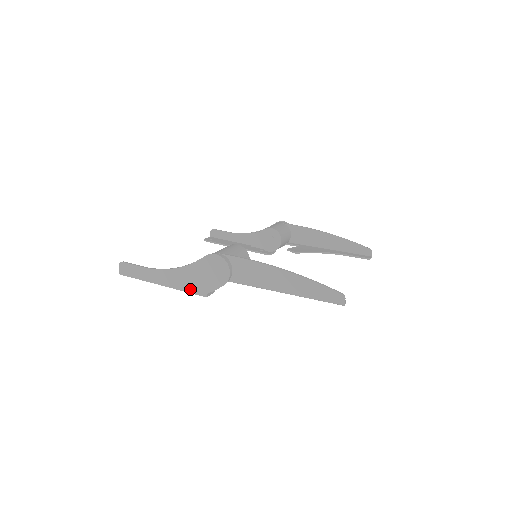
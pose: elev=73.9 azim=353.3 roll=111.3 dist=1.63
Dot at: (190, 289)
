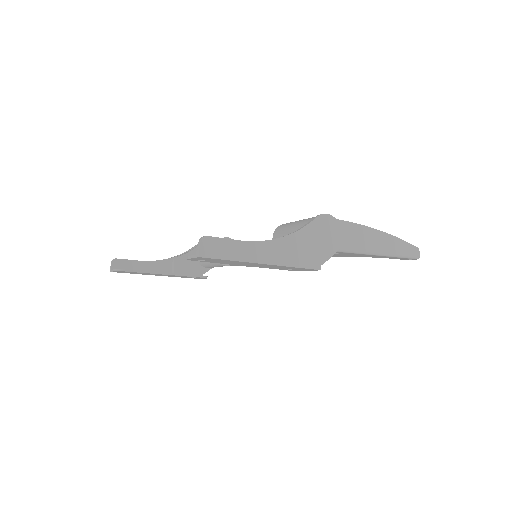
Dot at: (302, 263)
